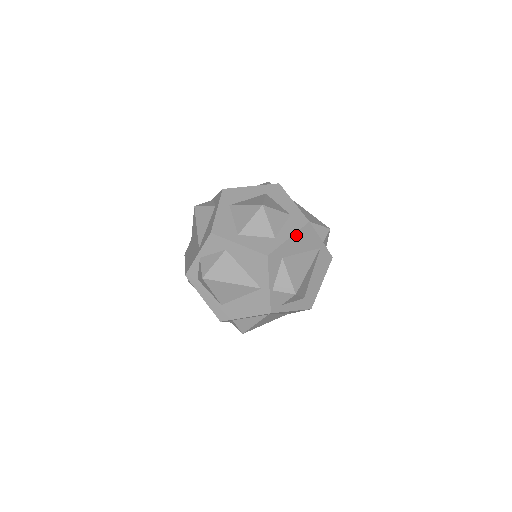
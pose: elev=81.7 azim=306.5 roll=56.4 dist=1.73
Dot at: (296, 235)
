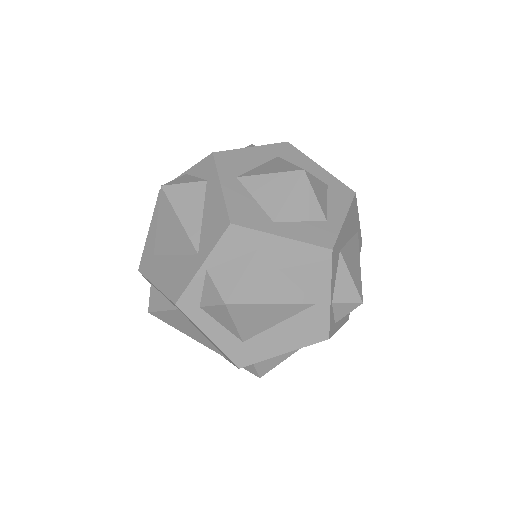
Dot at: (348, 214)
